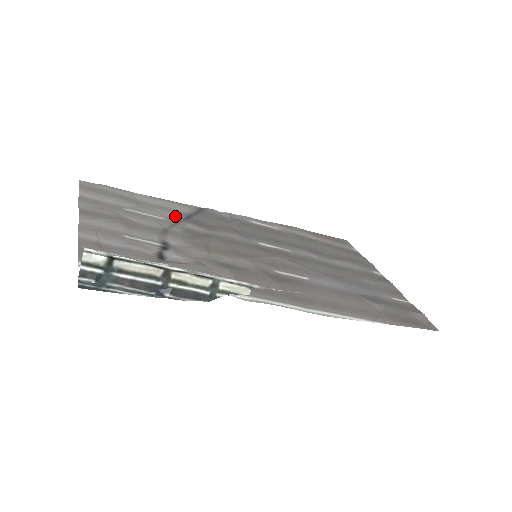
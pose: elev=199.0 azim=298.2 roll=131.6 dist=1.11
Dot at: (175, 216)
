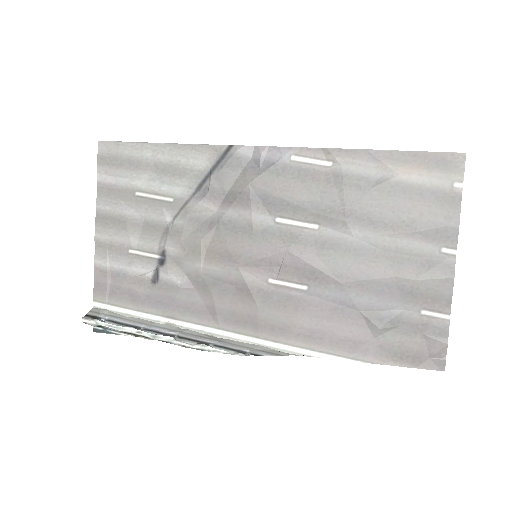
Dot at: (187, 187)
